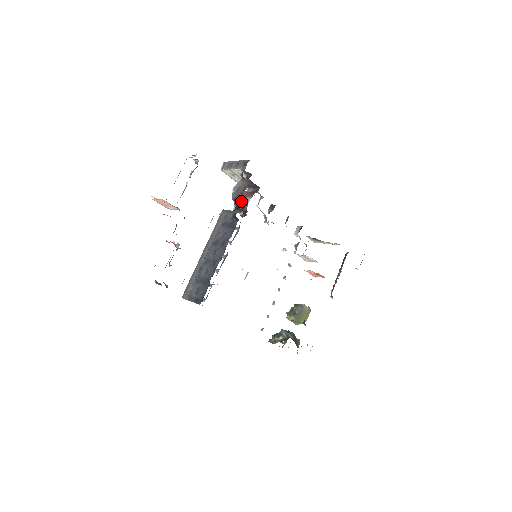
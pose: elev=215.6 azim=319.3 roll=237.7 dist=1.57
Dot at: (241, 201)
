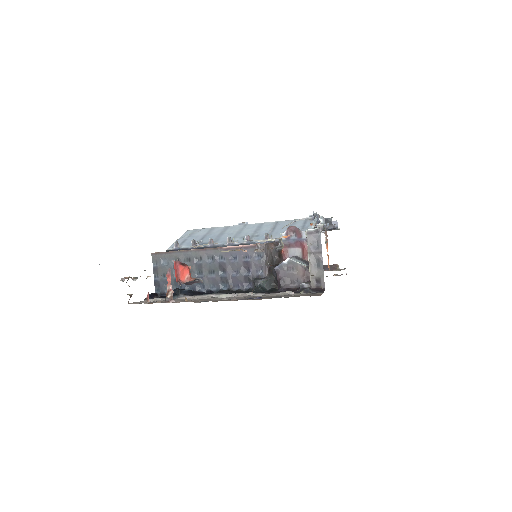
Dot at: (278, 282)
